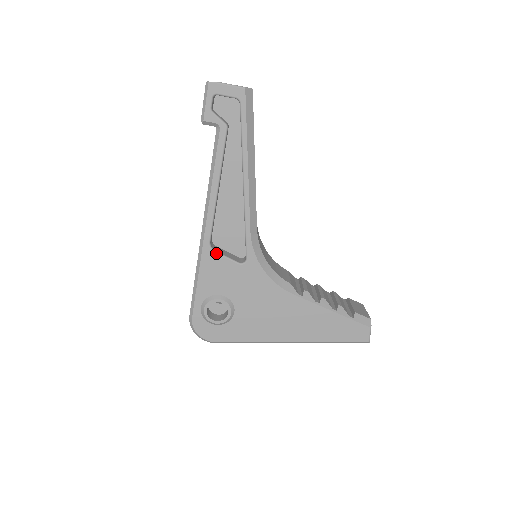
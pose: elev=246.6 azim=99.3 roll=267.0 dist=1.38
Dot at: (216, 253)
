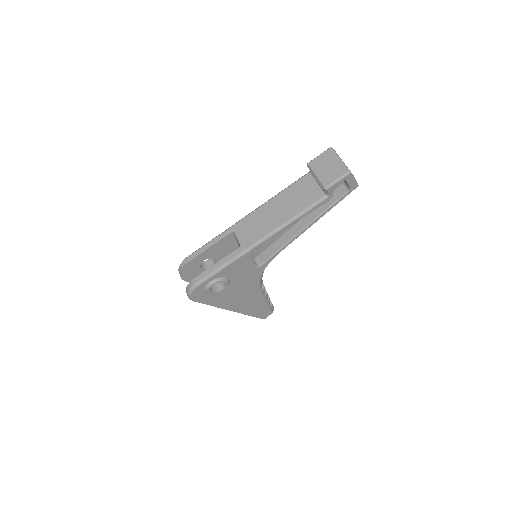
Dot at: (252, 256)
